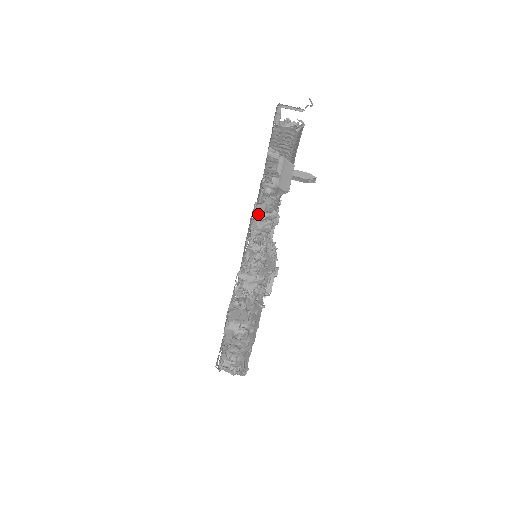
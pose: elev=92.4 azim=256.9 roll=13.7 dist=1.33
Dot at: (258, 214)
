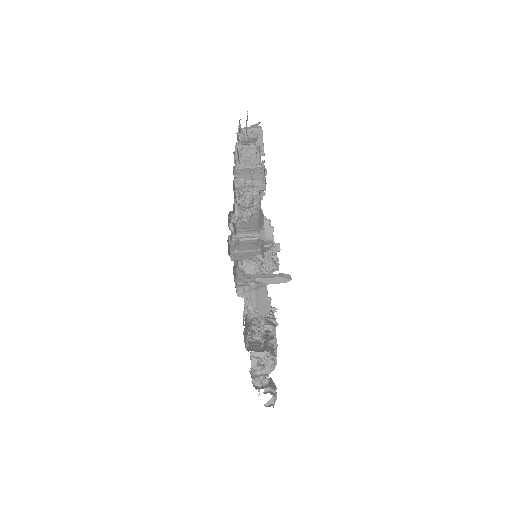
Dot at: occluded
